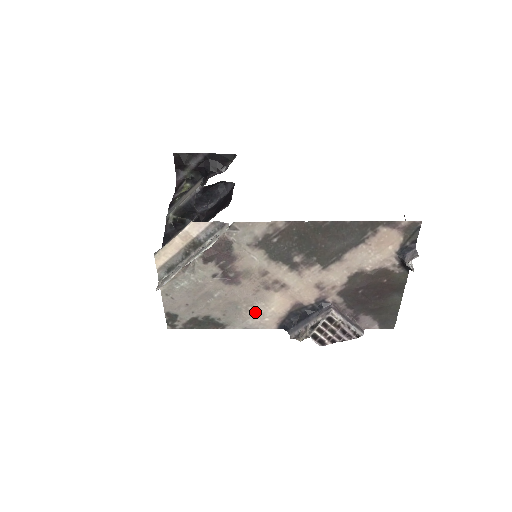
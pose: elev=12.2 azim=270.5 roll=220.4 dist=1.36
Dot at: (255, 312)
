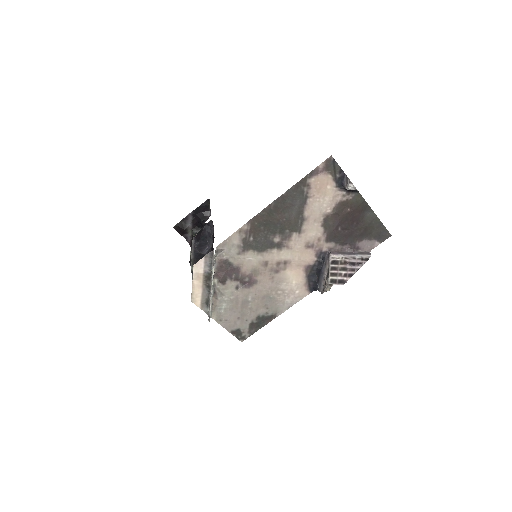
Dot at: (285, 292)
